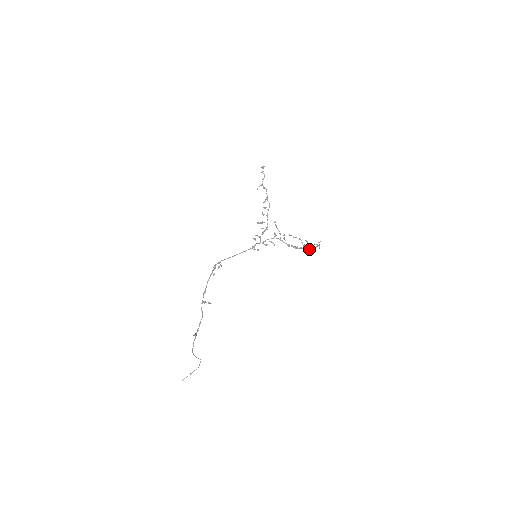
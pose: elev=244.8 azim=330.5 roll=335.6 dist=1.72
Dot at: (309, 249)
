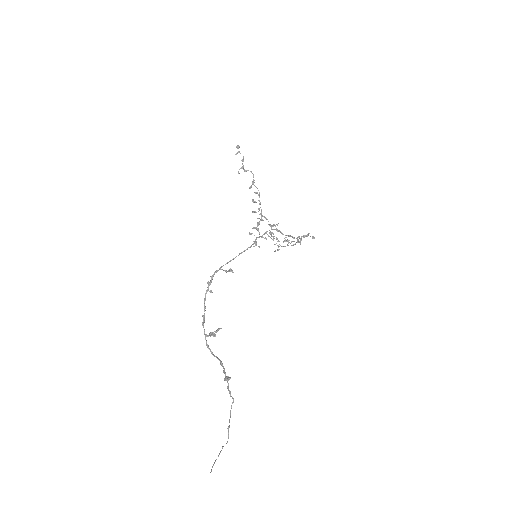
Dot at: (312, 236)
